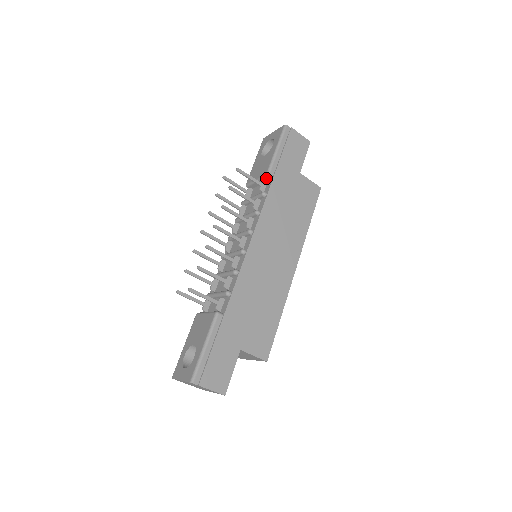
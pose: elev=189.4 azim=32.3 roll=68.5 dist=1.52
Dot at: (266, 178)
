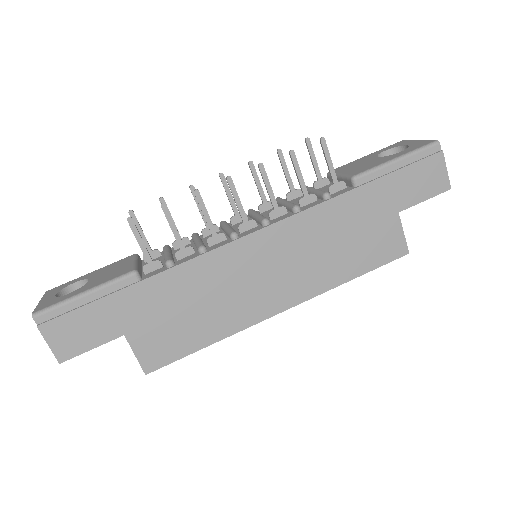
Dot at: (349, 181)
